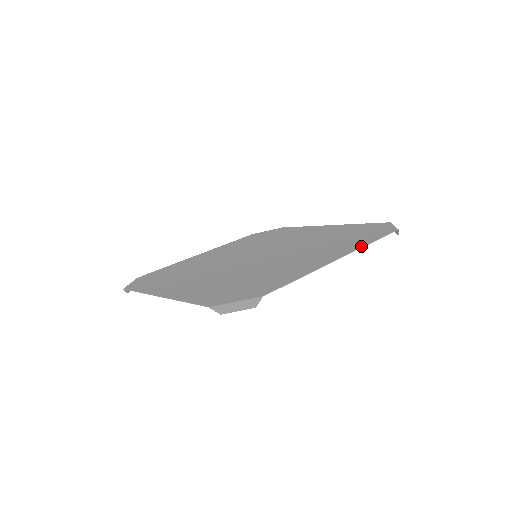
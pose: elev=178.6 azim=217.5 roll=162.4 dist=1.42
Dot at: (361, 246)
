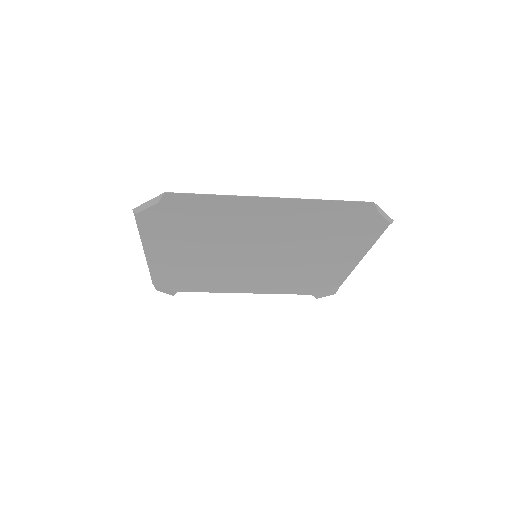
Dot at: (350, 270)
